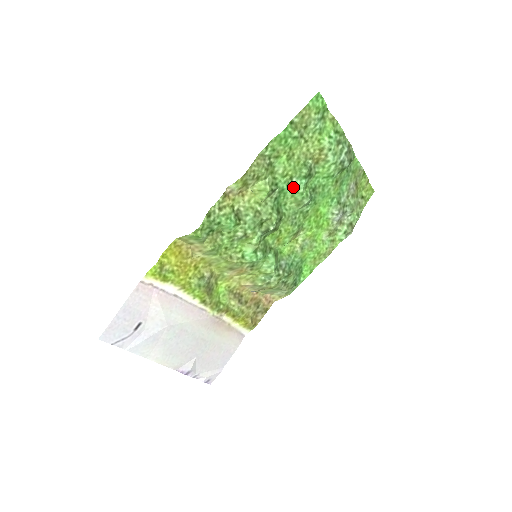
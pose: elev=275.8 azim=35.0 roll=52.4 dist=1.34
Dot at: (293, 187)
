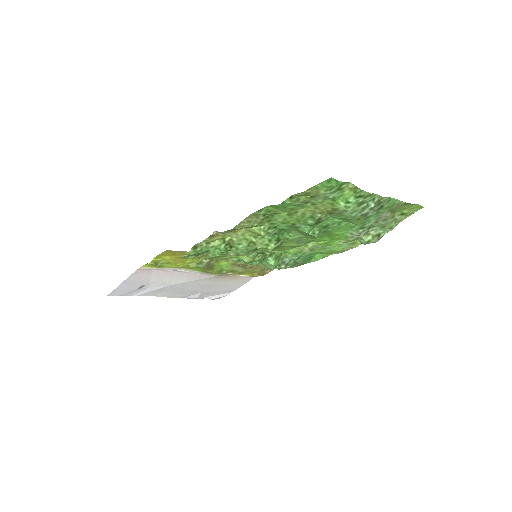
Dot at: (297, 228)
